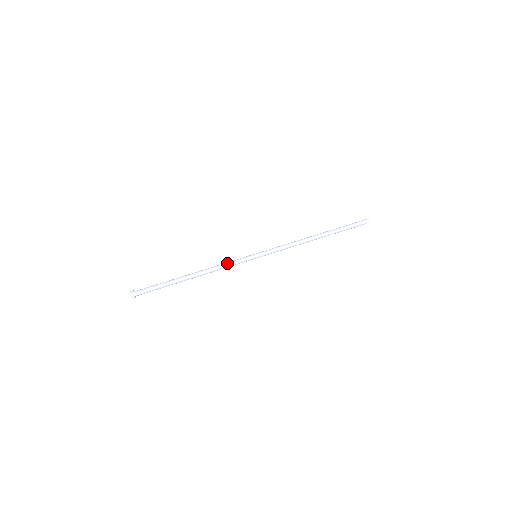
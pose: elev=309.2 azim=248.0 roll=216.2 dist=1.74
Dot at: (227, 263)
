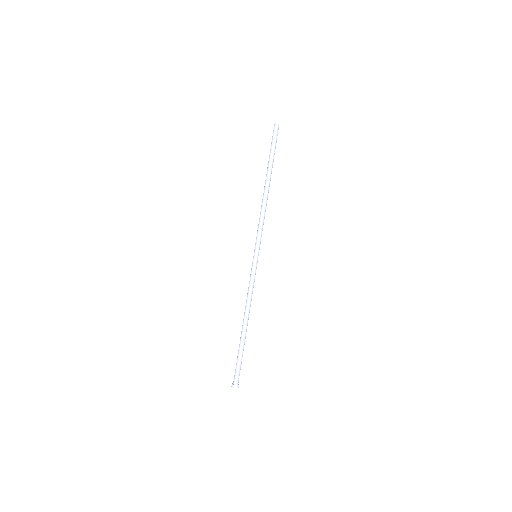
Dot at: (251, 288)
